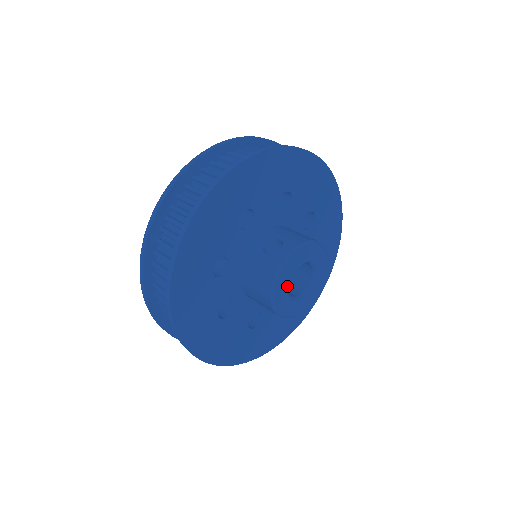
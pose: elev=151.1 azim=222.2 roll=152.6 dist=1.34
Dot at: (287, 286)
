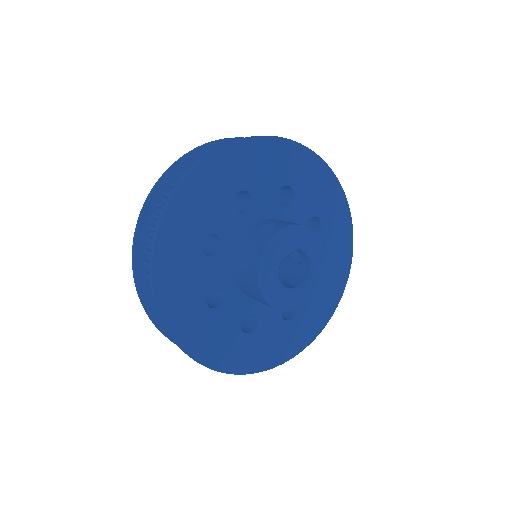
Dot at: (278, 268)
